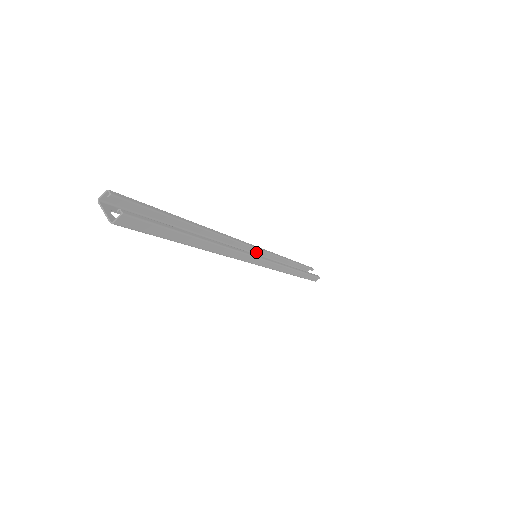
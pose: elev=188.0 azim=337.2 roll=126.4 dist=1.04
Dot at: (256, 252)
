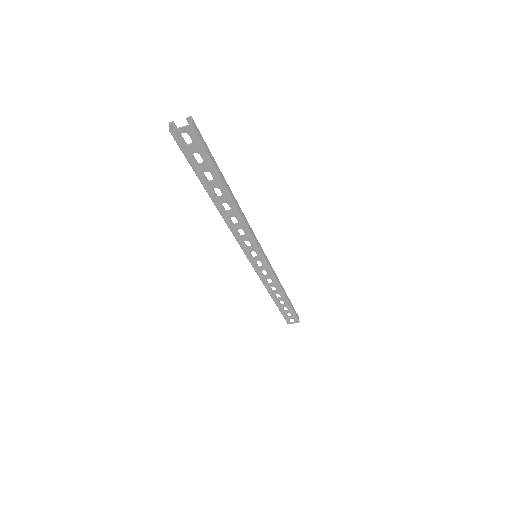
Dot at: (252, 265)
